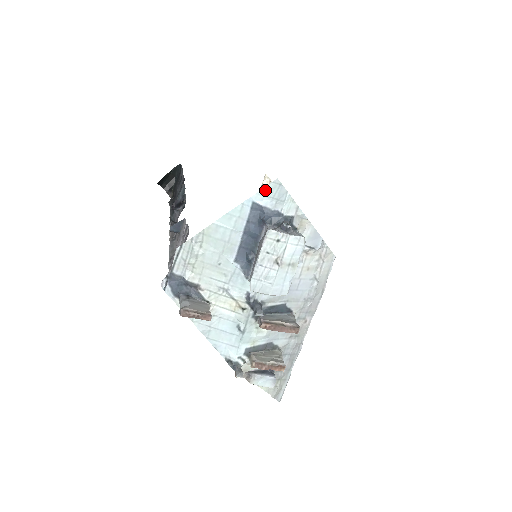
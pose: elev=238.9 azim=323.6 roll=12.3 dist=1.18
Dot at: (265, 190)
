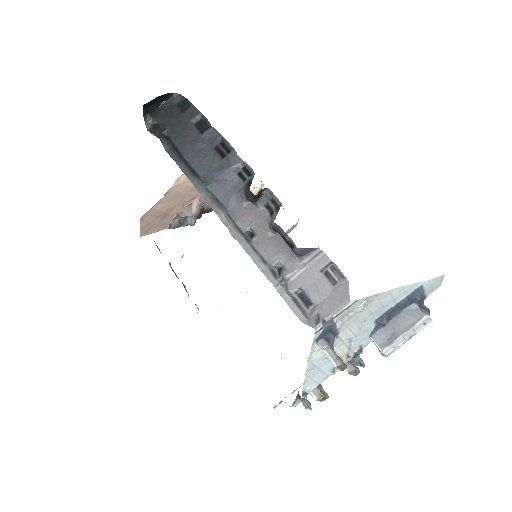
Dot at: (434, 280)
